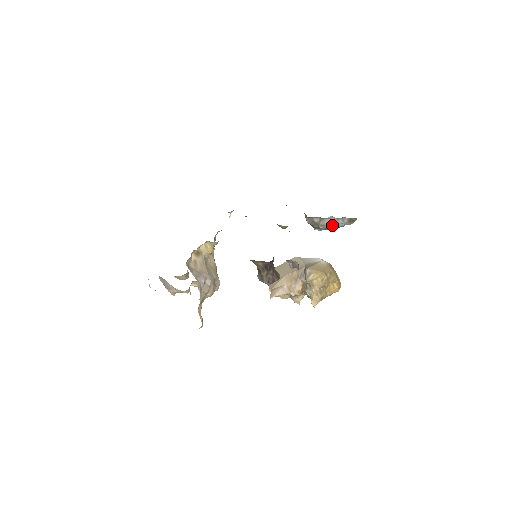
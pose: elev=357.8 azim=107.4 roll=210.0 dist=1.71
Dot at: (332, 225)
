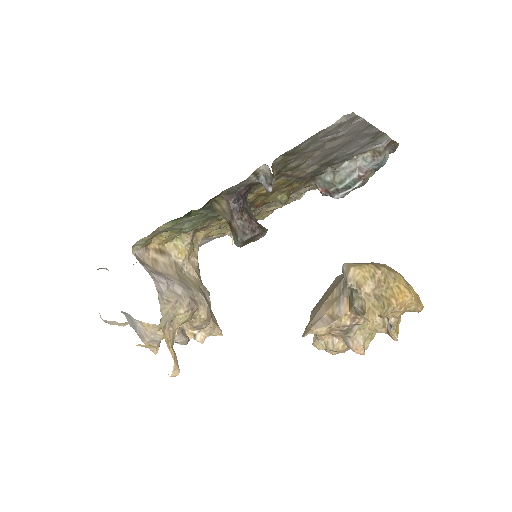
Dot at: (353, 176)
